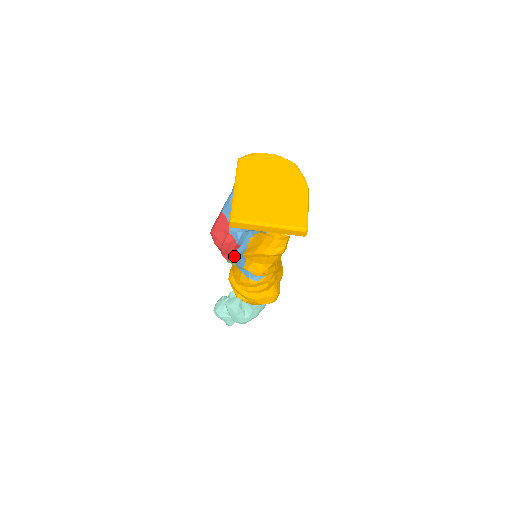
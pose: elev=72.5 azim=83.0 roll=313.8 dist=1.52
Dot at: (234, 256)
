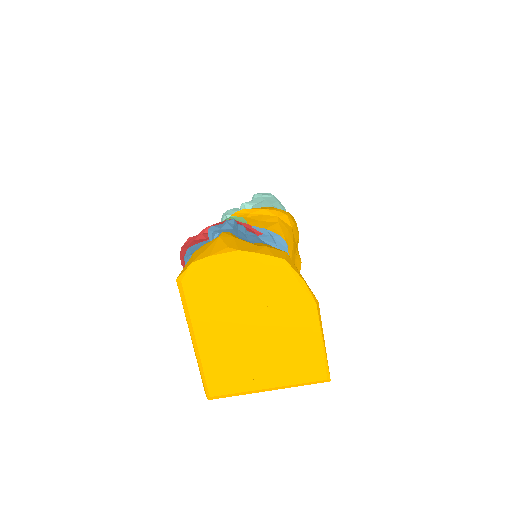
Dot at: occluded
